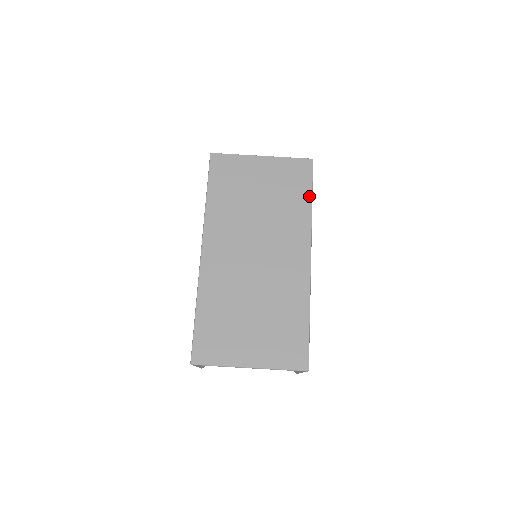
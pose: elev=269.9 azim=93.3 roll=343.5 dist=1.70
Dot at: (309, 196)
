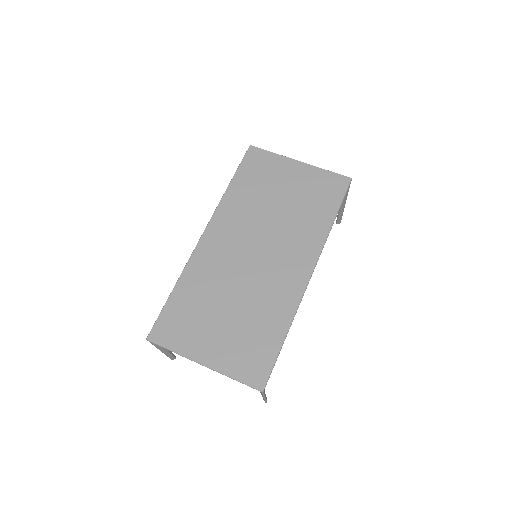
Dot at: (333, 213)
